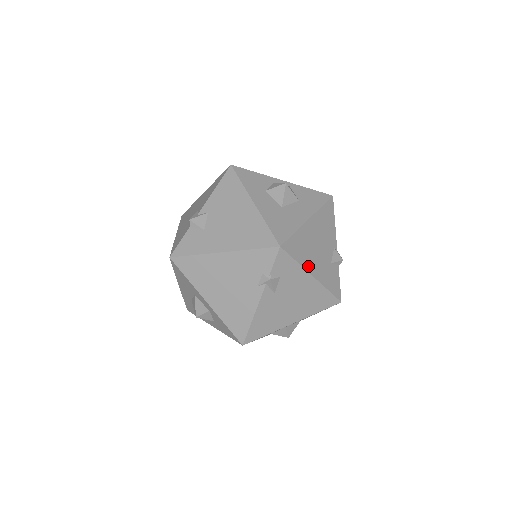
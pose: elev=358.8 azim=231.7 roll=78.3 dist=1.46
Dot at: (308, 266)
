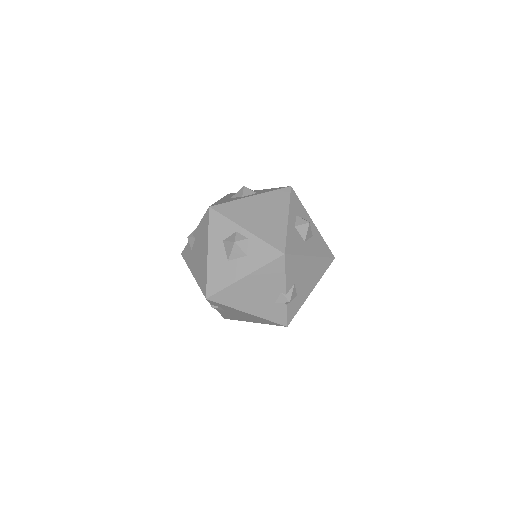
Dot at: (241, 307)
